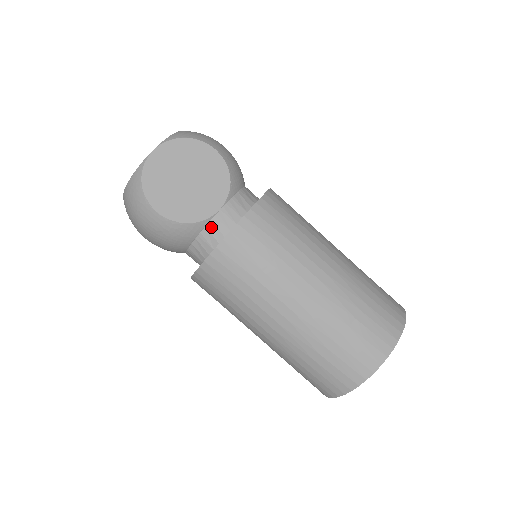
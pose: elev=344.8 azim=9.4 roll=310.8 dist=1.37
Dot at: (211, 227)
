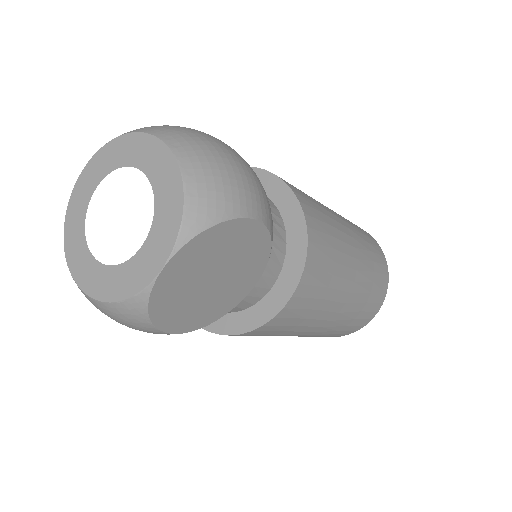
Dot at: (239, 304)
